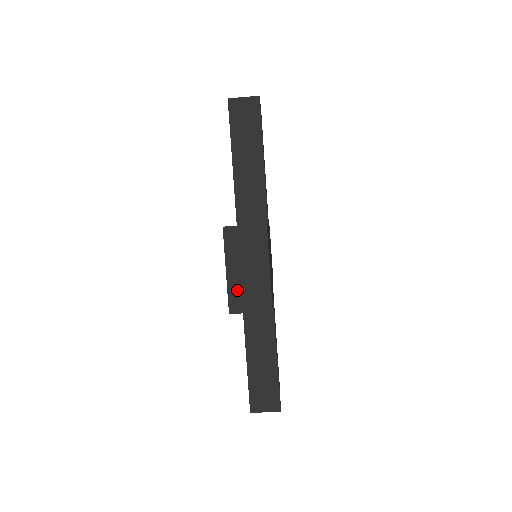
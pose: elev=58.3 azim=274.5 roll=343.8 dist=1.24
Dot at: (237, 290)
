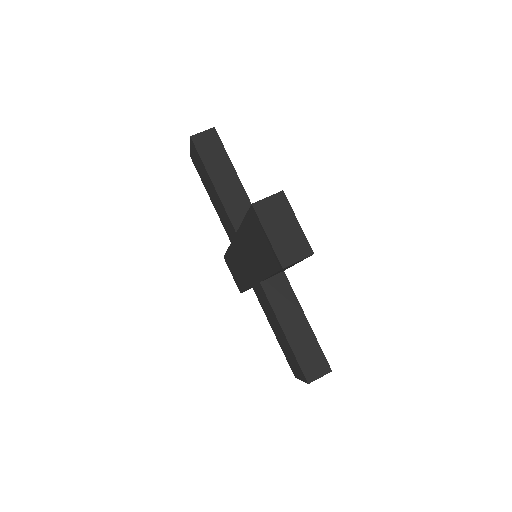
Dot at: (281, 248)
